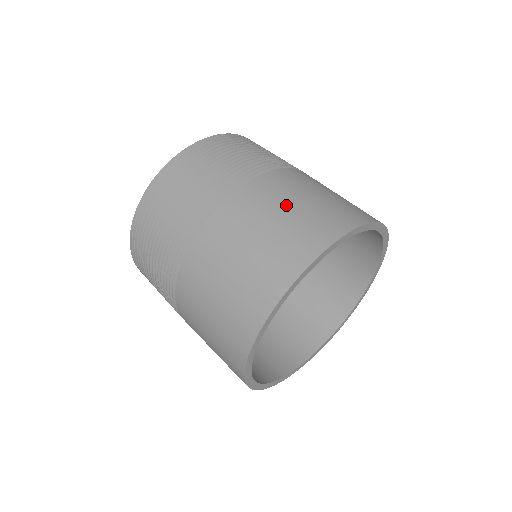
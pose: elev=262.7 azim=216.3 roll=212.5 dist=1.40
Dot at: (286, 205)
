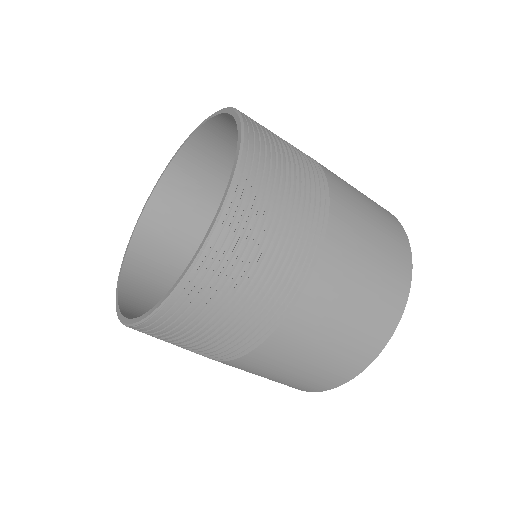
Dot at: (345, 313)
